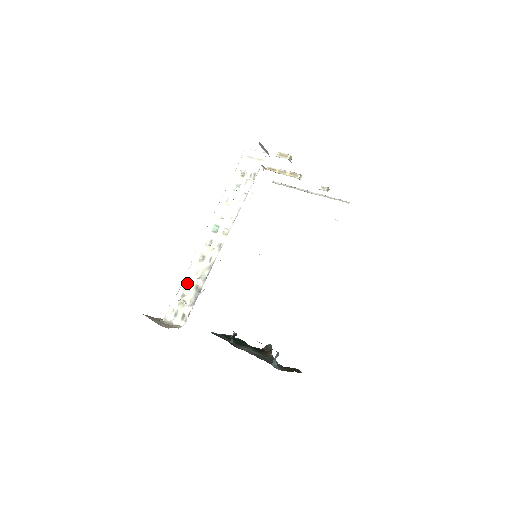
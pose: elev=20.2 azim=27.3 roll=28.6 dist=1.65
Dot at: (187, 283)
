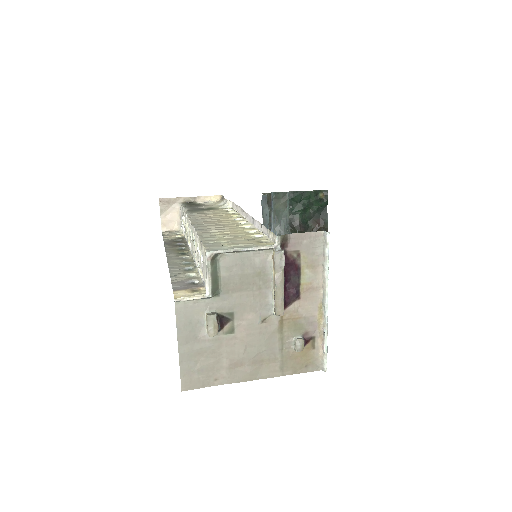
Dot at: occluded
